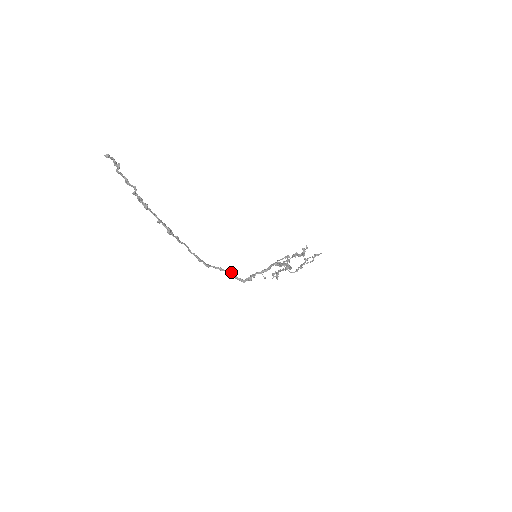
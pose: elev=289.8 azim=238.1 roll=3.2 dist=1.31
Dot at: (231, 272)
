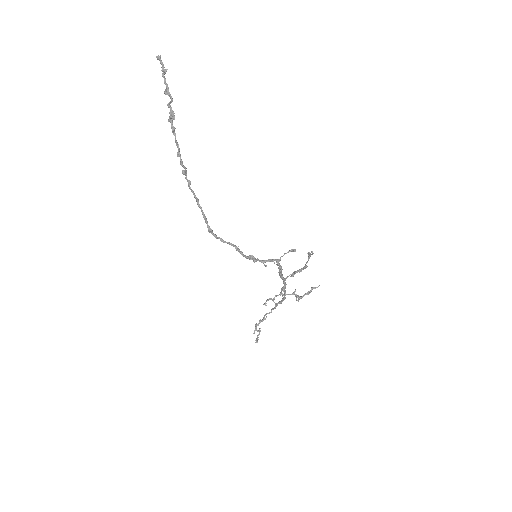
Dot at: (233, 244)
